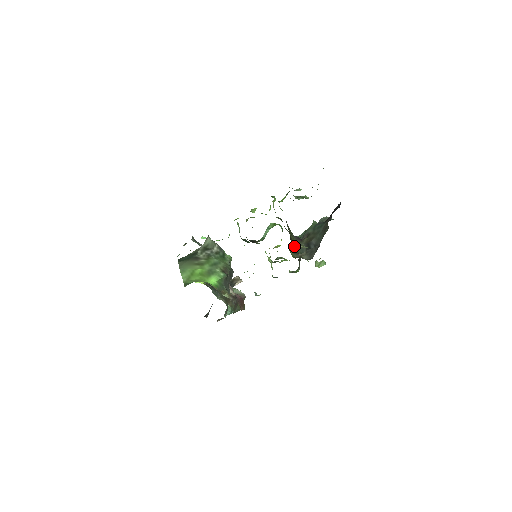
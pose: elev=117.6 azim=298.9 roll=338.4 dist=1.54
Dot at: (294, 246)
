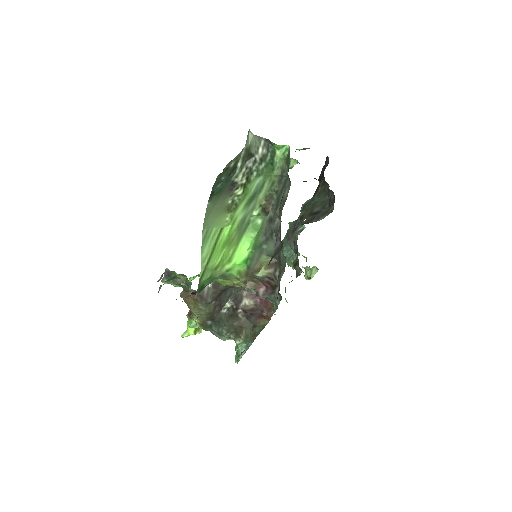
Dot at: occluded
